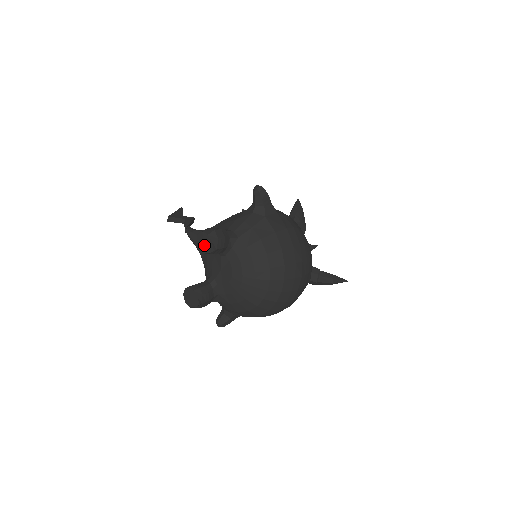
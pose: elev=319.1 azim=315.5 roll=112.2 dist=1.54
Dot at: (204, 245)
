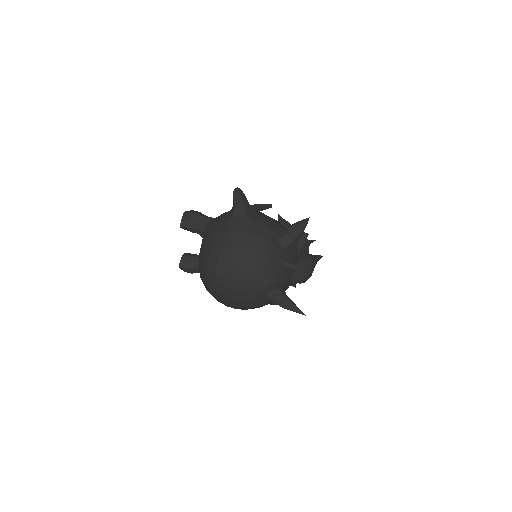
Dot at: occluded
